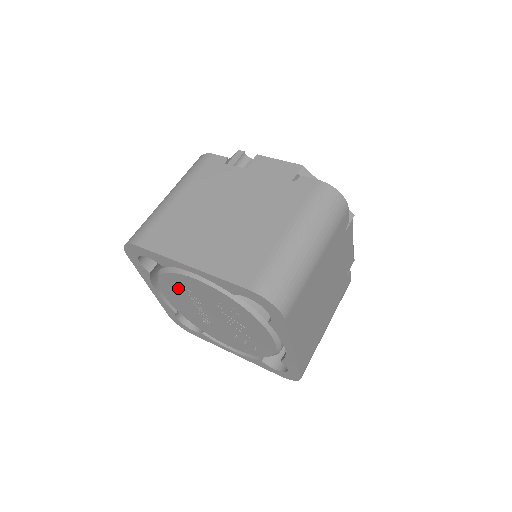
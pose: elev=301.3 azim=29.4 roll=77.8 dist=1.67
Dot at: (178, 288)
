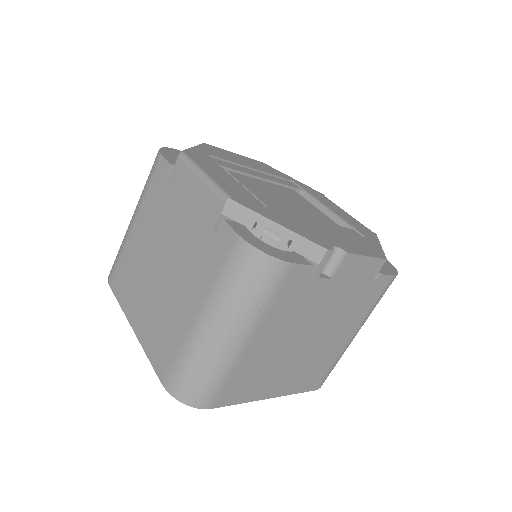
Dot at: occluded
